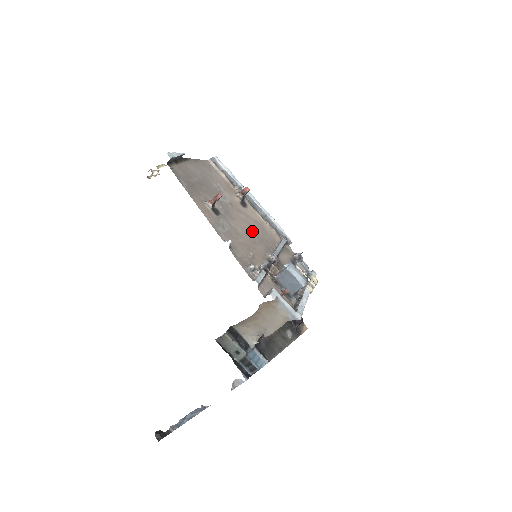
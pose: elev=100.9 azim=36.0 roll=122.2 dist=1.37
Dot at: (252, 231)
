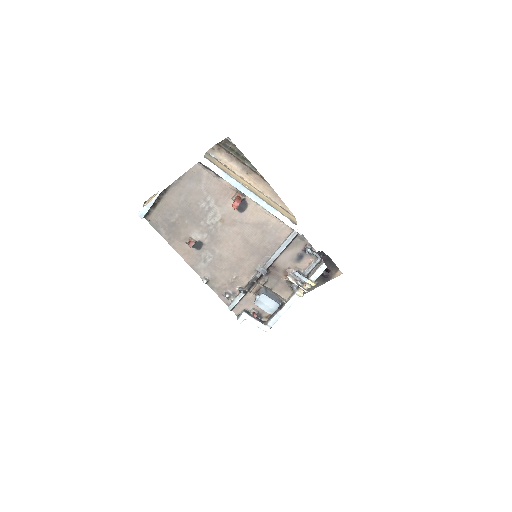
Dot at: (244, 244)
